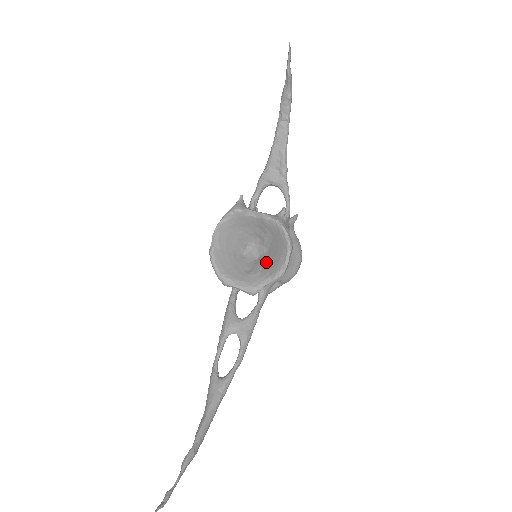
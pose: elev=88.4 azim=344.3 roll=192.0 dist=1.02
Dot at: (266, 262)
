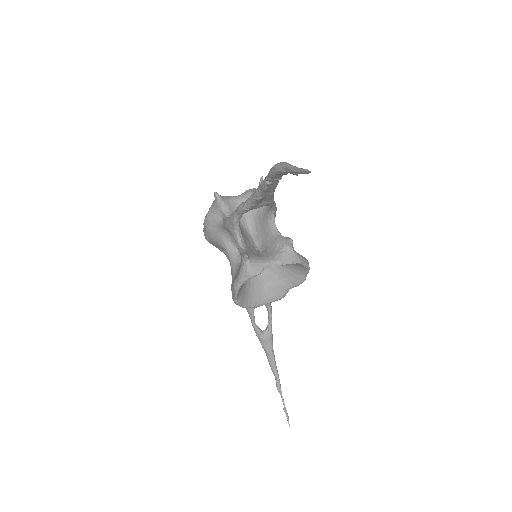
Dot at: (280, 272)
